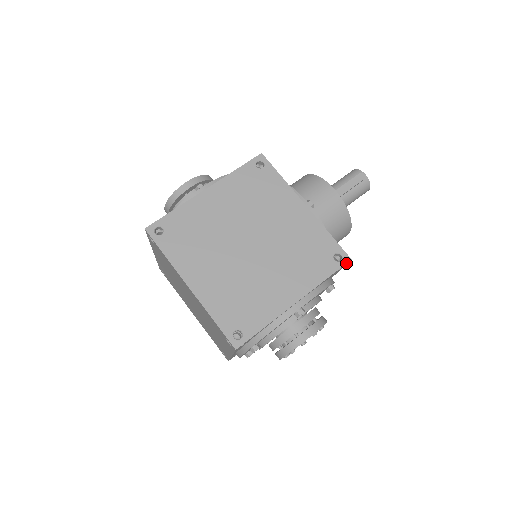
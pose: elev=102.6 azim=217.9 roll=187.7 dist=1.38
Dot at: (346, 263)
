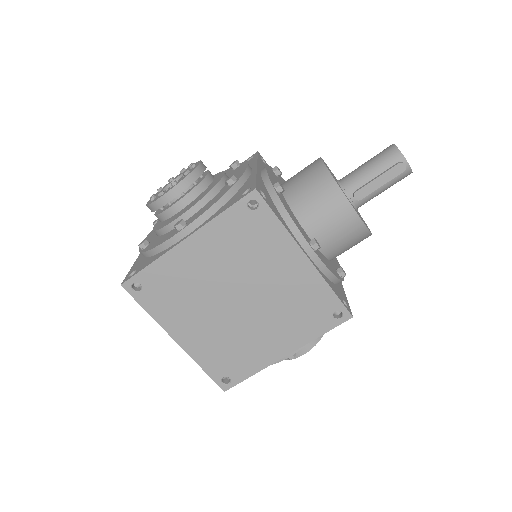
Dot at: occluded
